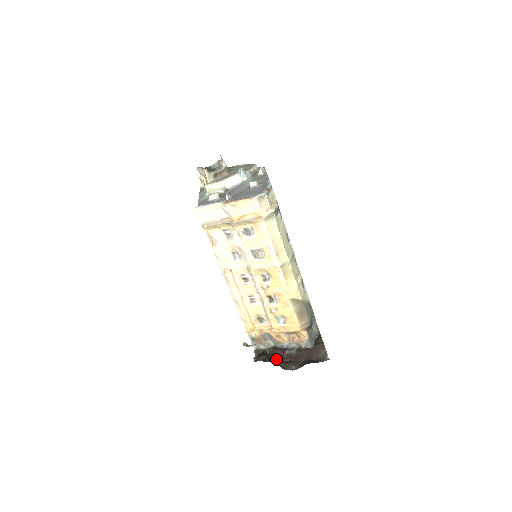
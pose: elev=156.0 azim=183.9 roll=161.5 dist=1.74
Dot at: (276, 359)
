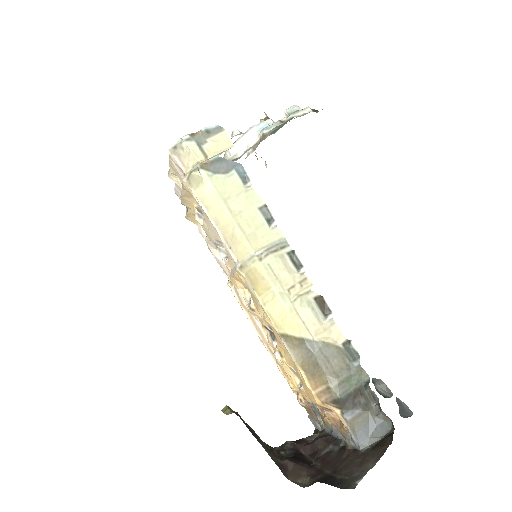
Dot at: (309, 455)
